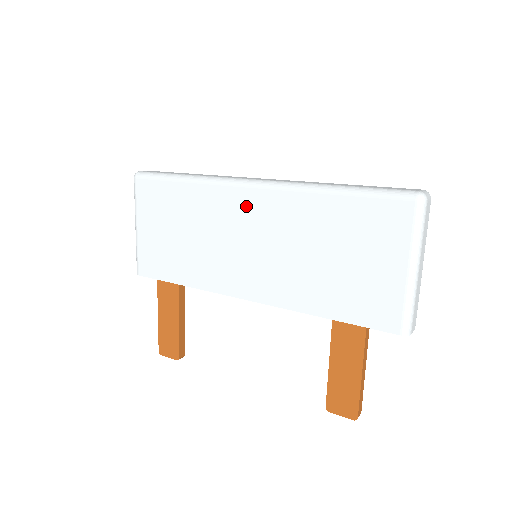
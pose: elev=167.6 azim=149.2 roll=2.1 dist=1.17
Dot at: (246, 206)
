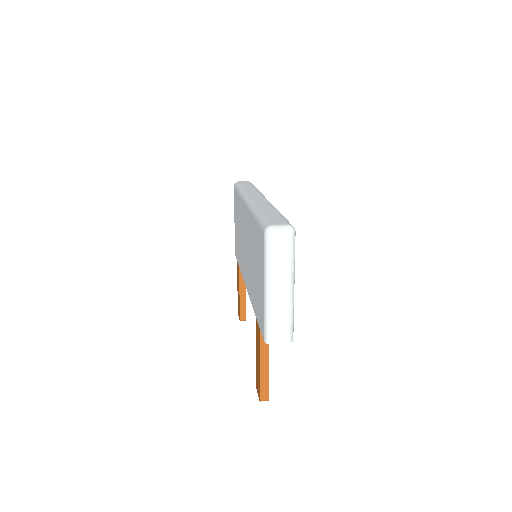
Dot at: occluded
